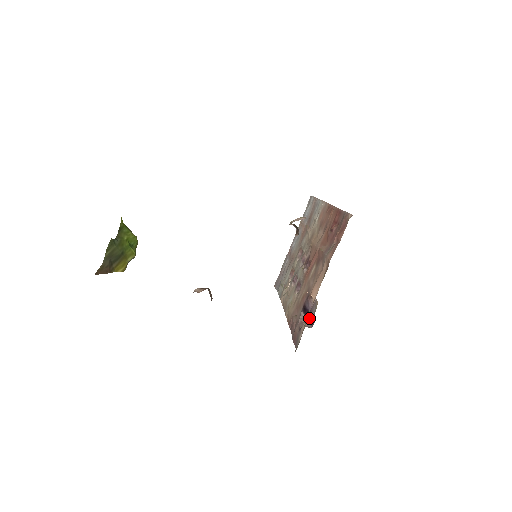
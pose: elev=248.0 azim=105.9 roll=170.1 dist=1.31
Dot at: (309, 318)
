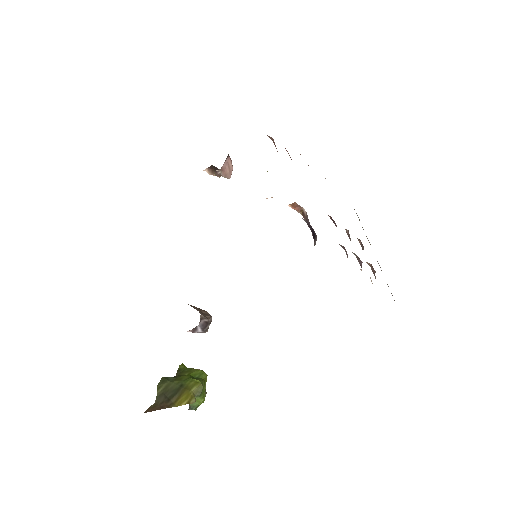
Dot at: (314, 233)
